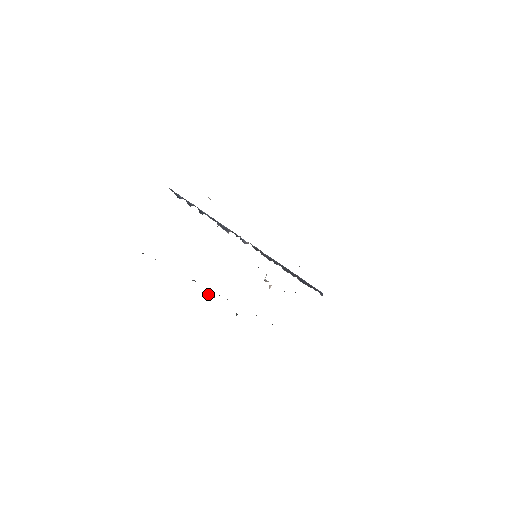
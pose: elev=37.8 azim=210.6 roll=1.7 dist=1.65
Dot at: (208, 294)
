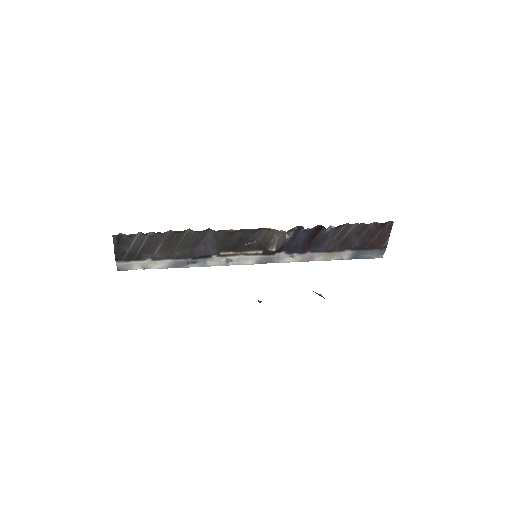
Dot at: occluded
